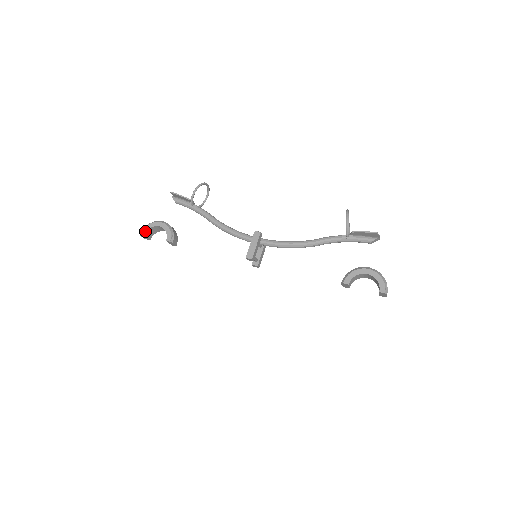
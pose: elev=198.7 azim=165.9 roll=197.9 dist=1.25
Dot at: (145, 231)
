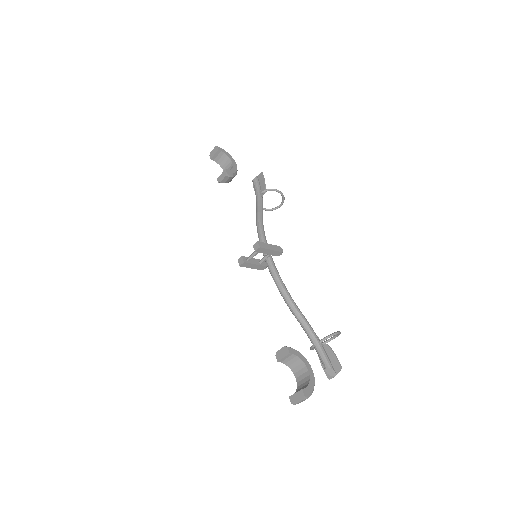
Dot at: (223, 150)
